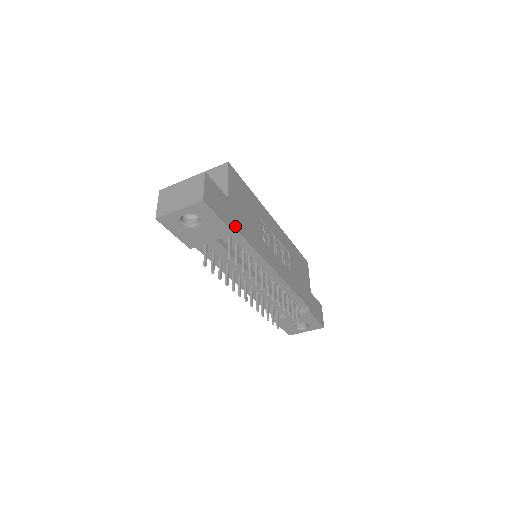
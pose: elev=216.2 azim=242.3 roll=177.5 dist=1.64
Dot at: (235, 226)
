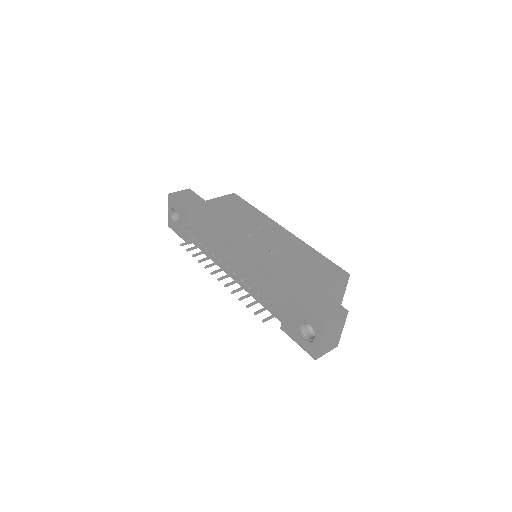
Dot at: (196, 210)
